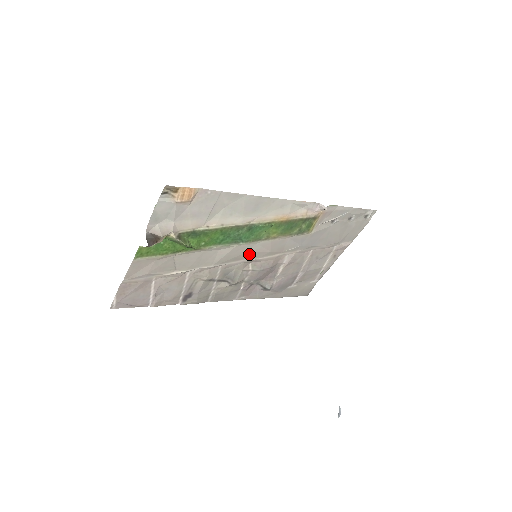
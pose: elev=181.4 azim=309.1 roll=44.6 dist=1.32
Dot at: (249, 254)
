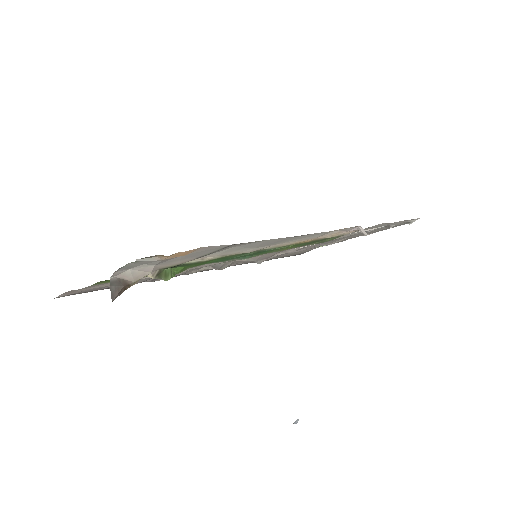
Dot at: occluded
